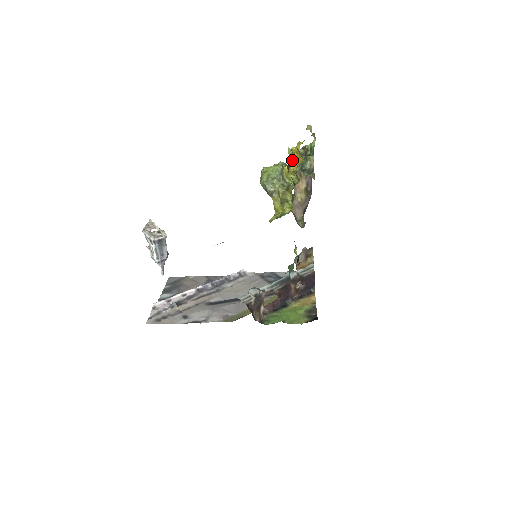
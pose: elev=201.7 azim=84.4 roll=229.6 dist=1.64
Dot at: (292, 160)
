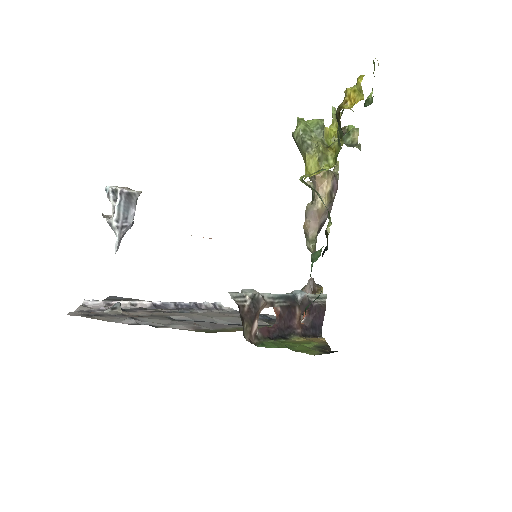
Dot at: (344, 104)
